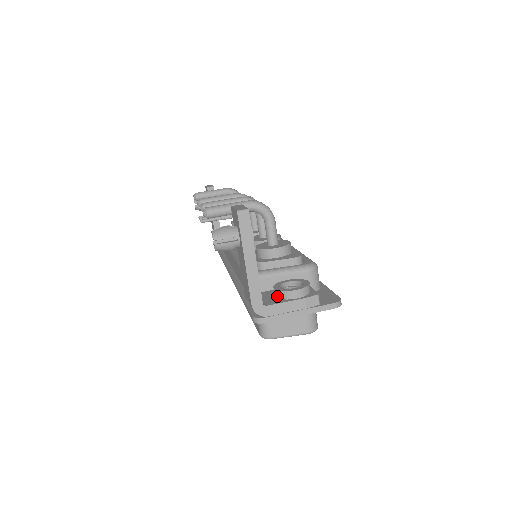
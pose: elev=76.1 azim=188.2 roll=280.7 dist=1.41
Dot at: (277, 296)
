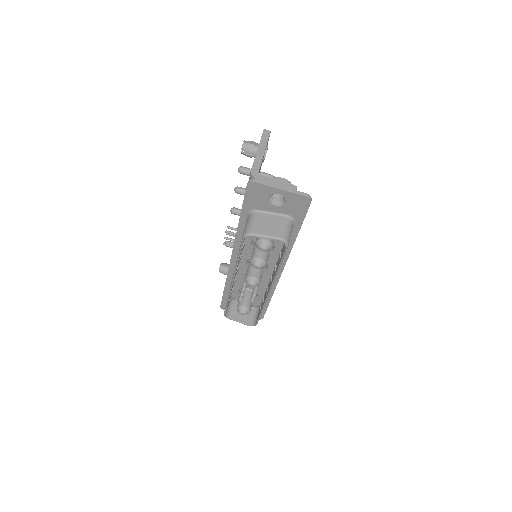
Dot at: occluded
